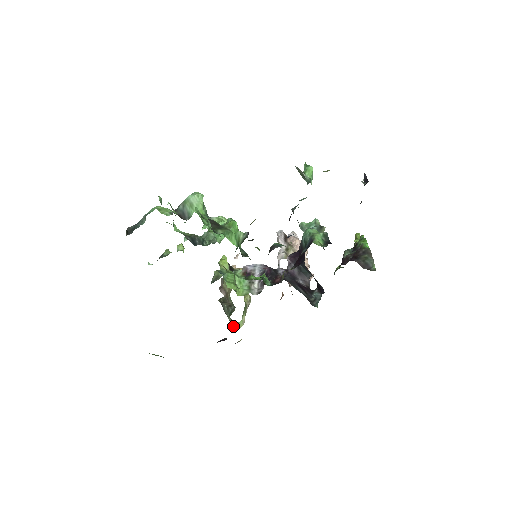
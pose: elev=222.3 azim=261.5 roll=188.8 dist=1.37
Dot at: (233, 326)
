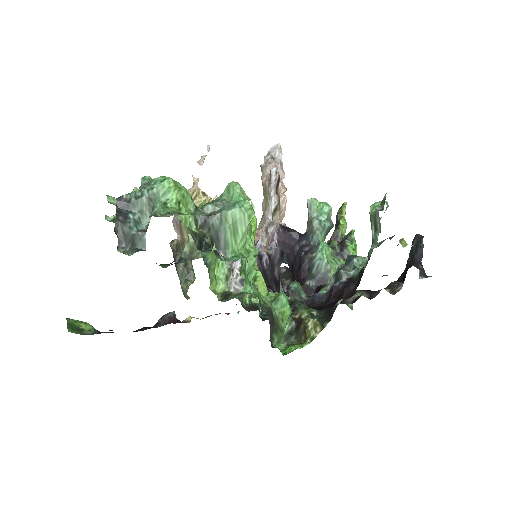
Dot at: (183, 294)
